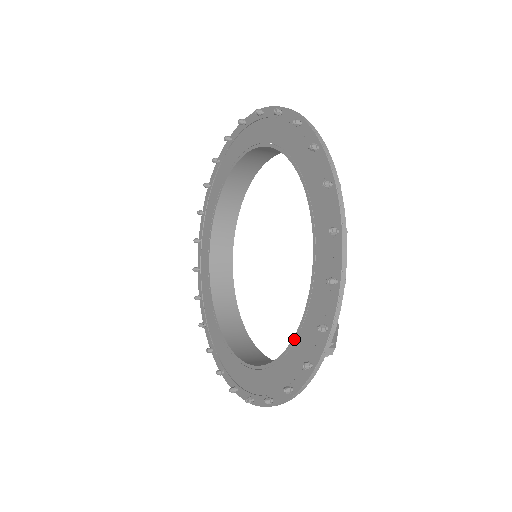
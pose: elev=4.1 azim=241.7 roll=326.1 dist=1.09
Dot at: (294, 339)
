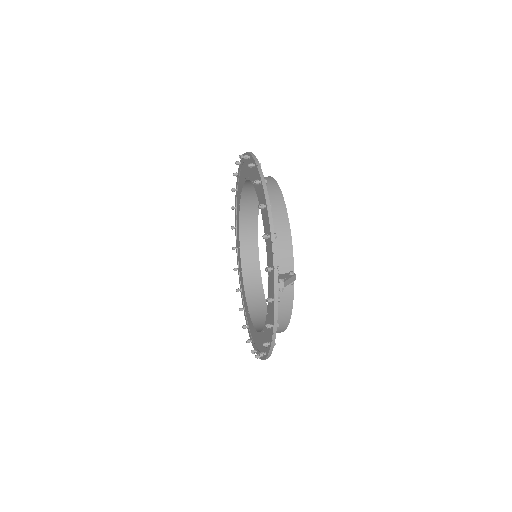
Dot at: (268, 291)
